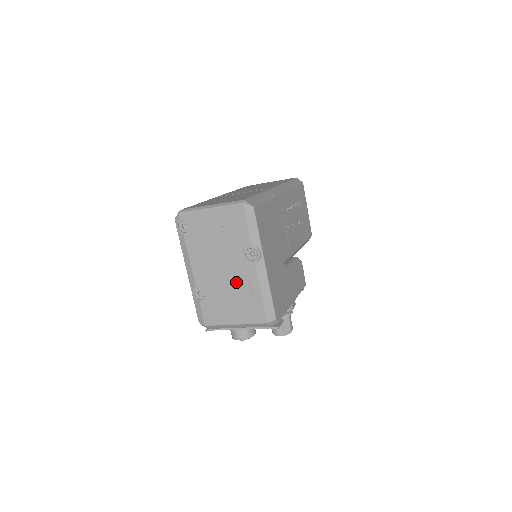
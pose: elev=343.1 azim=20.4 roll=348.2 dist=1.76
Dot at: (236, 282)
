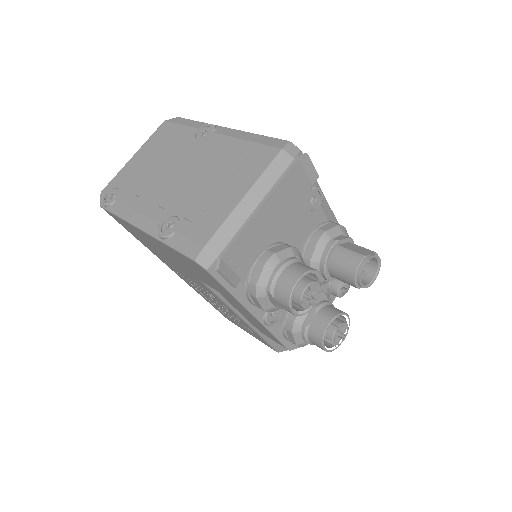
Dot at: (206, 164)
